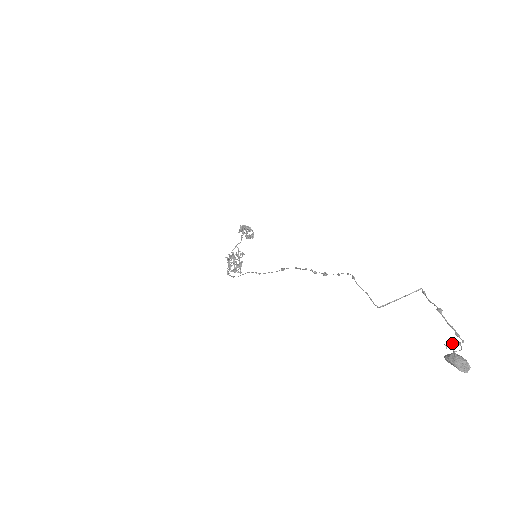
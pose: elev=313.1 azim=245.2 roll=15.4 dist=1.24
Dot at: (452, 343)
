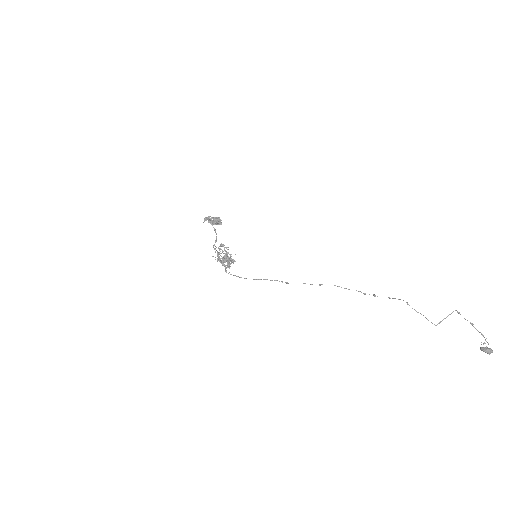
Dot at: occluded
